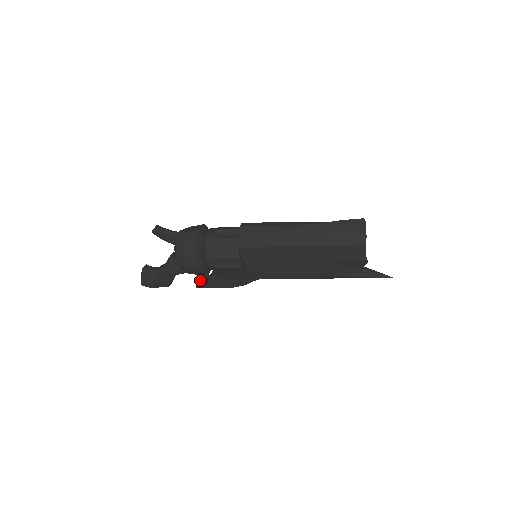
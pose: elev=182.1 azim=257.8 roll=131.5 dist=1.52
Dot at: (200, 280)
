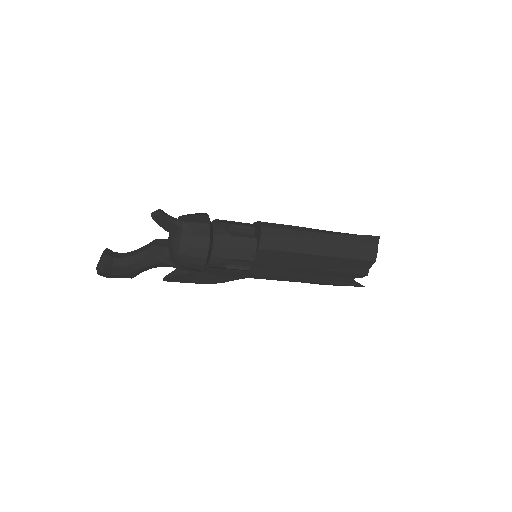
Dot at: (176, 274)
